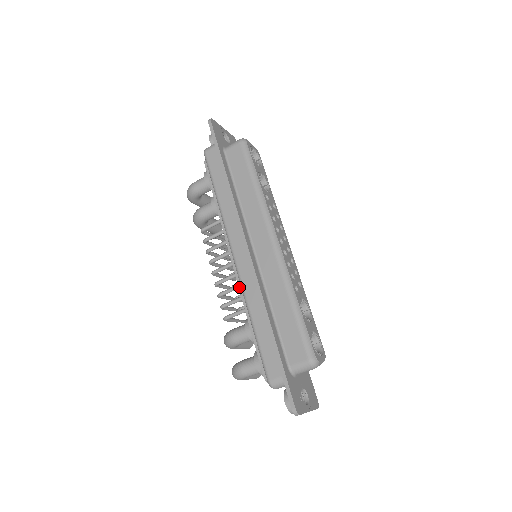
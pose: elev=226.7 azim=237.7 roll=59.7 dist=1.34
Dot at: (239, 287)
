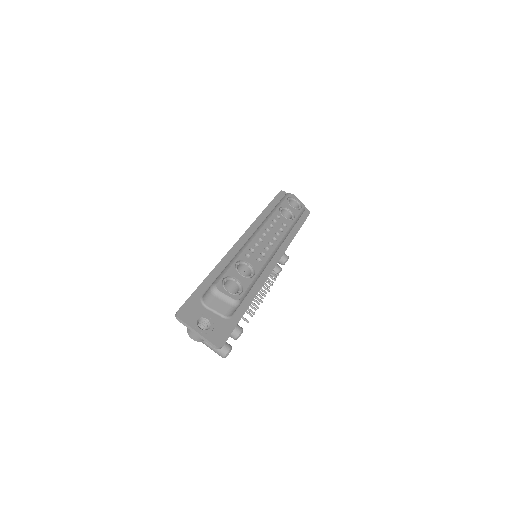
Dot at: occluded
